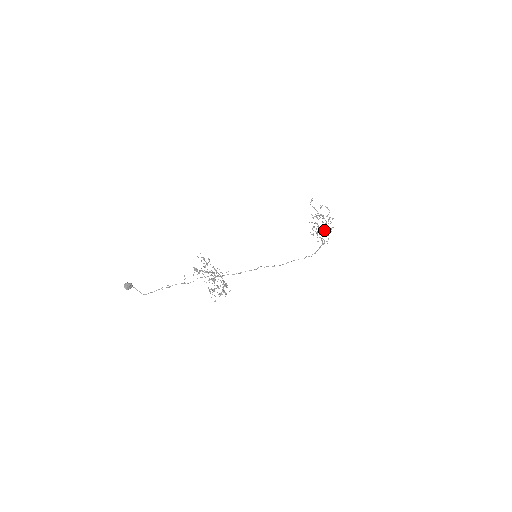
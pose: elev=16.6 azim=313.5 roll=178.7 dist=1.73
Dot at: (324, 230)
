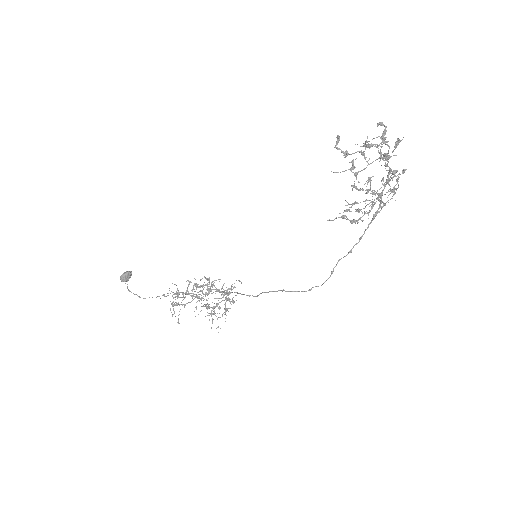
Dot at: (373, 204)
